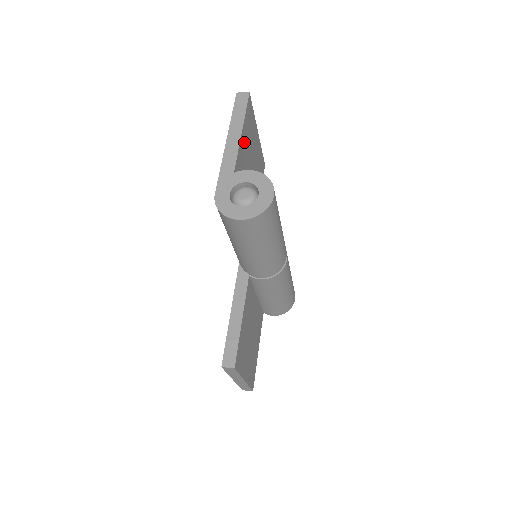
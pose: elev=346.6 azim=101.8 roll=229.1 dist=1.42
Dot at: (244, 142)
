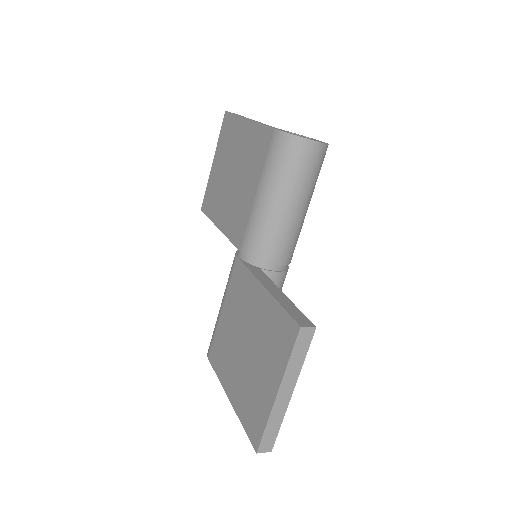
Dot at: occluded
